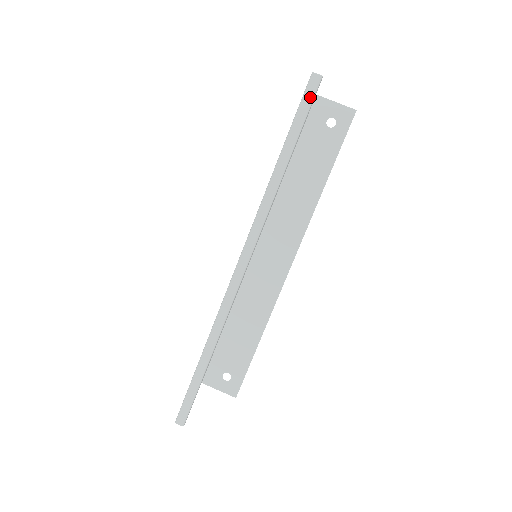
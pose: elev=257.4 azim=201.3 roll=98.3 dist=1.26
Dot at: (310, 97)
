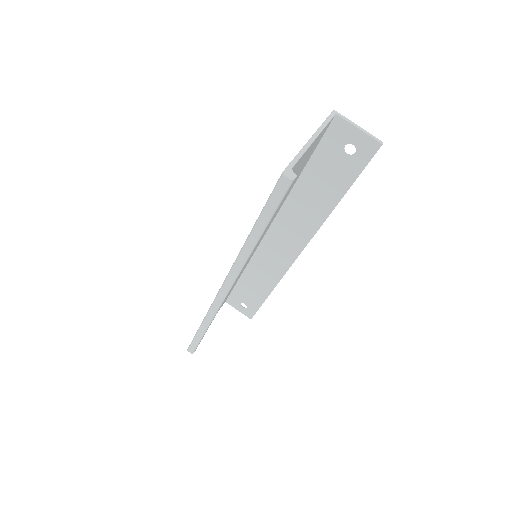
Dot at: (279, 196)
